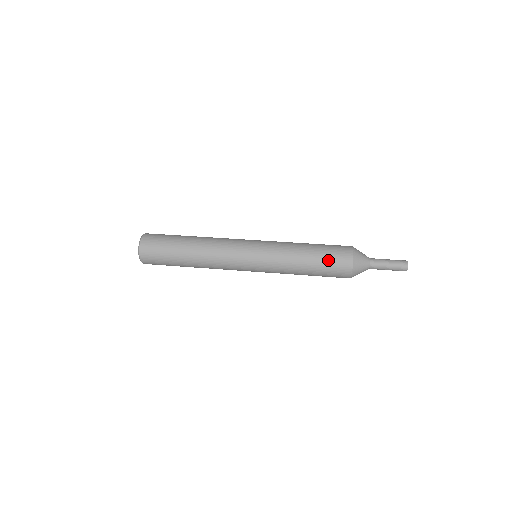
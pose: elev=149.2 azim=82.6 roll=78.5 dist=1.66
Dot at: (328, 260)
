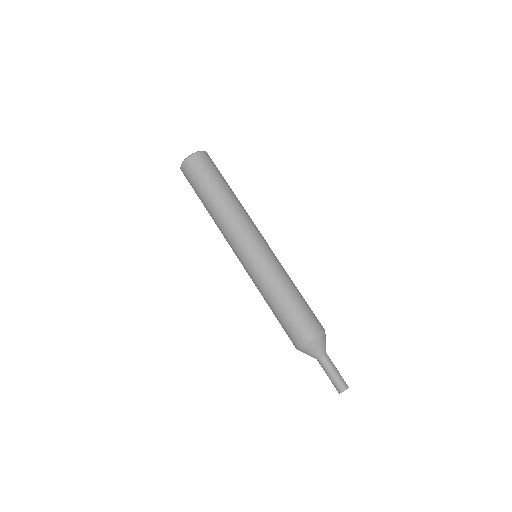
Dot at: (283, 328)
